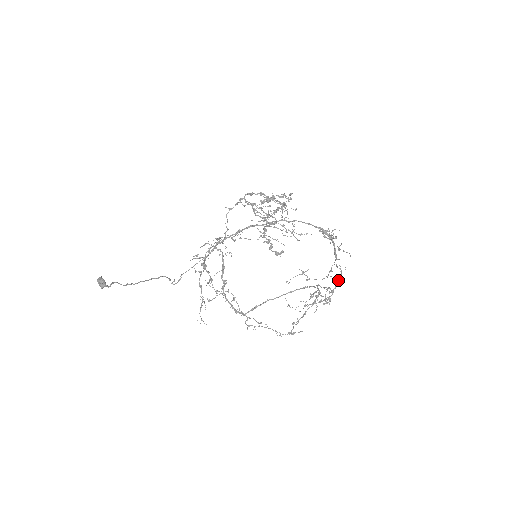
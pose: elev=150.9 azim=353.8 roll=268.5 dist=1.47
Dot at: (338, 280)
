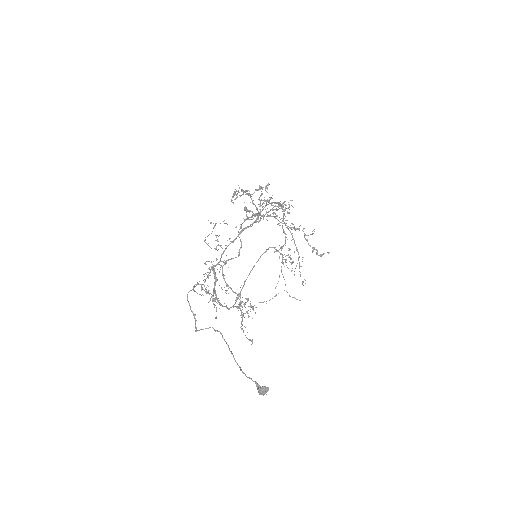
Dot at: occluded
